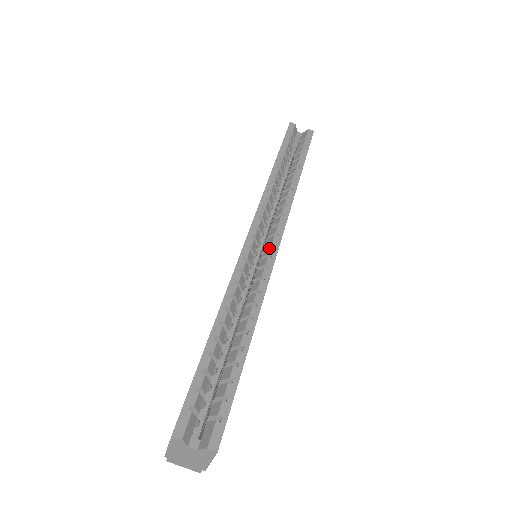
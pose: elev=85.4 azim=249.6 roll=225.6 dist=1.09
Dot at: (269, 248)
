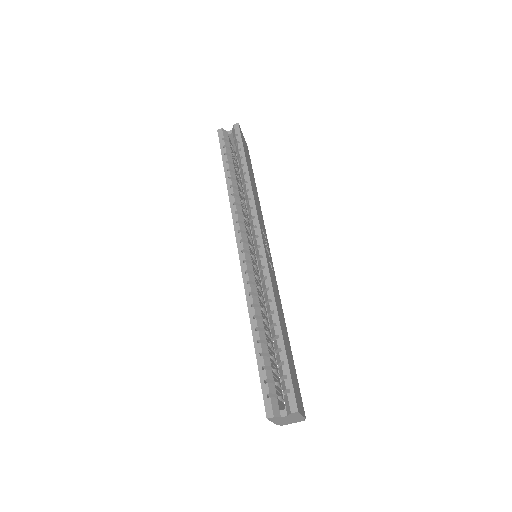
Dot at: (258, 251)
